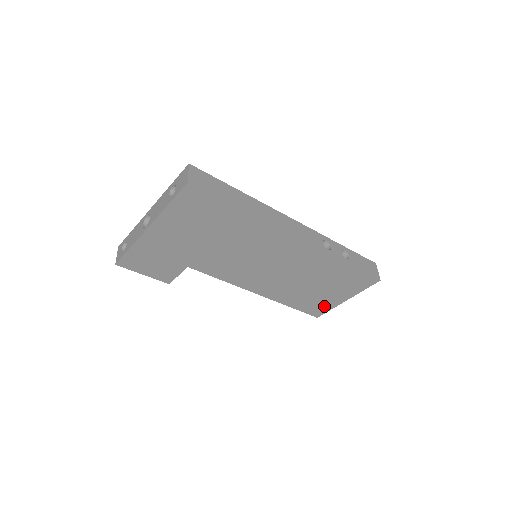
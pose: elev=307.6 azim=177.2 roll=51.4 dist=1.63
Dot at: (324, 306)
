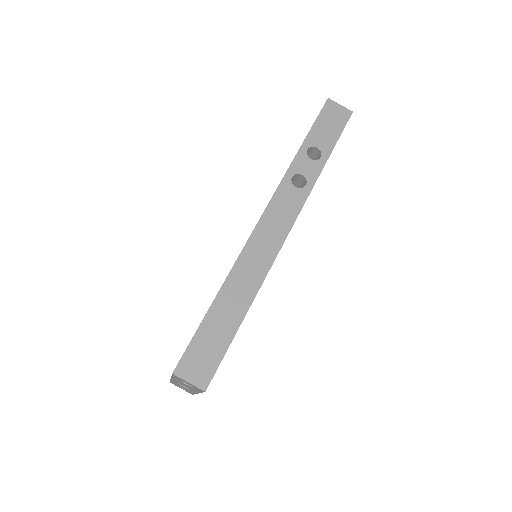
Dot at: occluded
